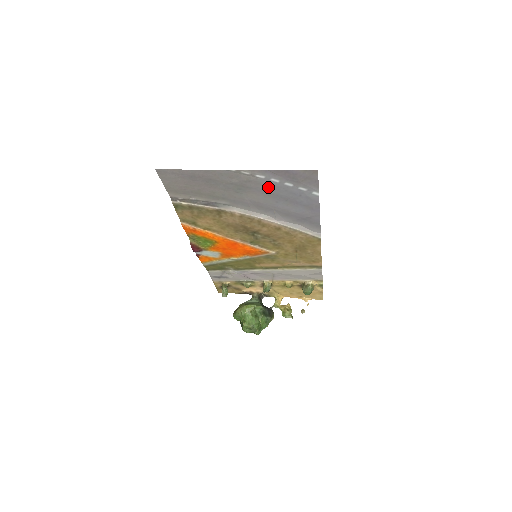
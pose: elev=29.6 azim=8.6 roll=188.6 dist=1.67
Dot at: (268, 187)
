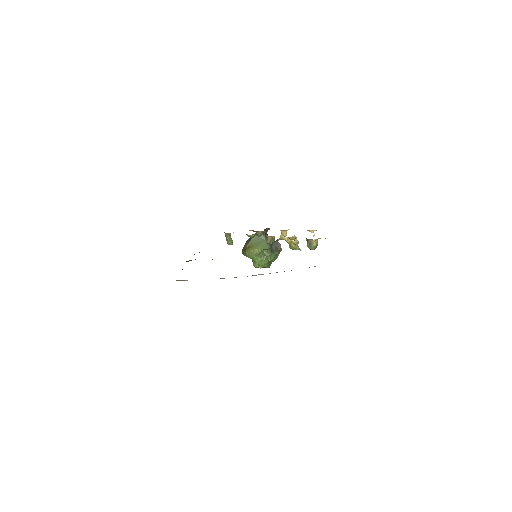
Dot at: occluded
